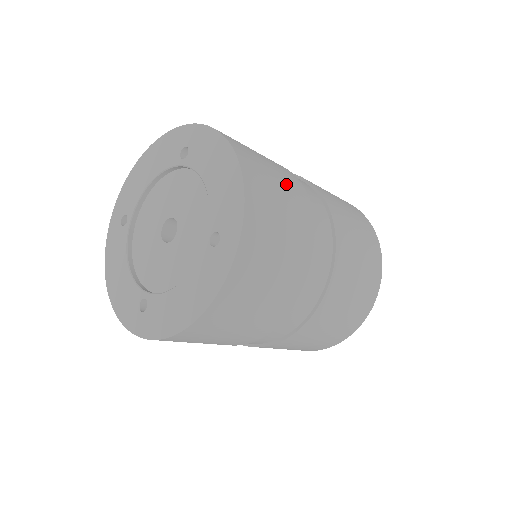
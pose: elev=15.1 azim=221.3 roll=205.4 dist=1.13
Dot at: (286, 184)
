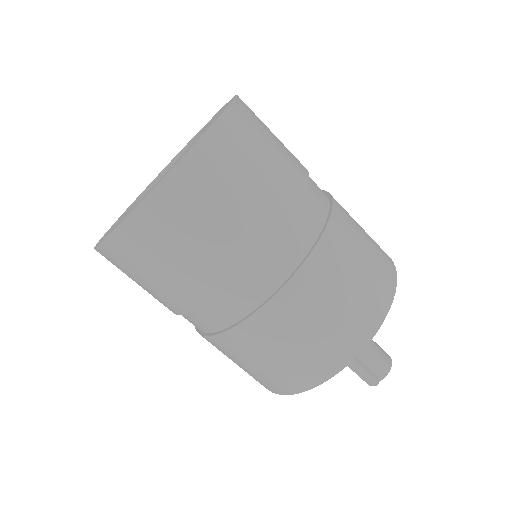
Dot at: occluded
